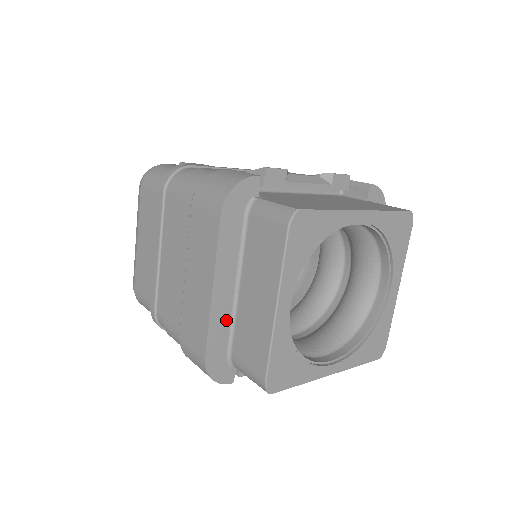
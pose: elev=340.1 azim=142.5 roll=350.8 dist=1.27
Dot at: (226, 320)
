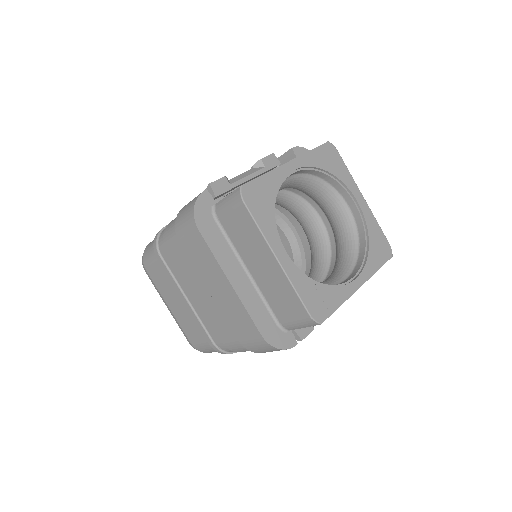
Dot at: (257, 300)
